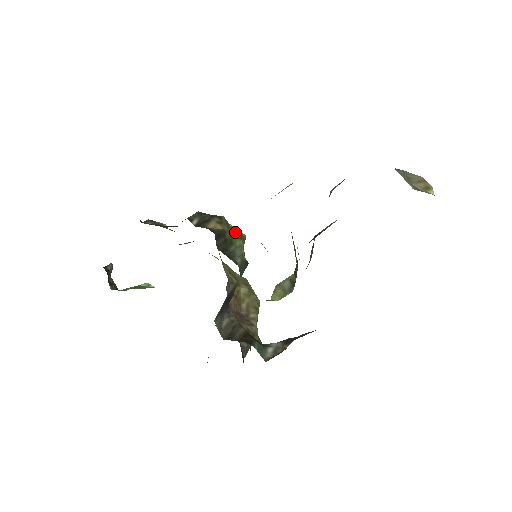
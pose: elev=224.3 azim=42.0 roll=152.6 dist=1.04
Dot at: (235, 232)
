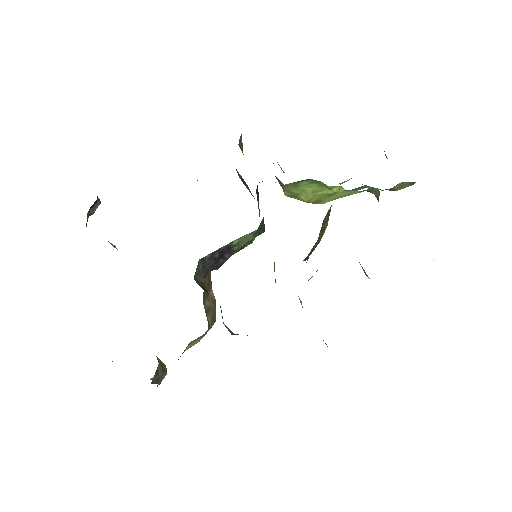
Dot at: occluded
